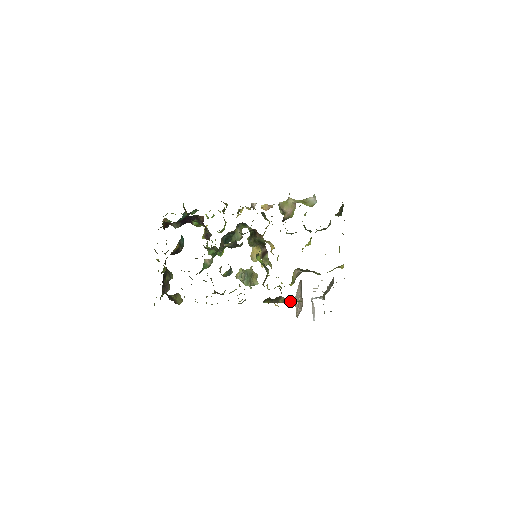
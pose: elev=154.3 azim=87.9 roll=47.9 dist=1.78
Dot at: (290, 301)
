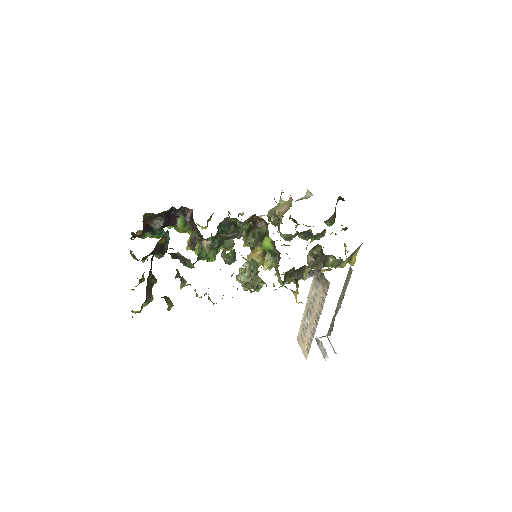
Dot at: (317, 272)
